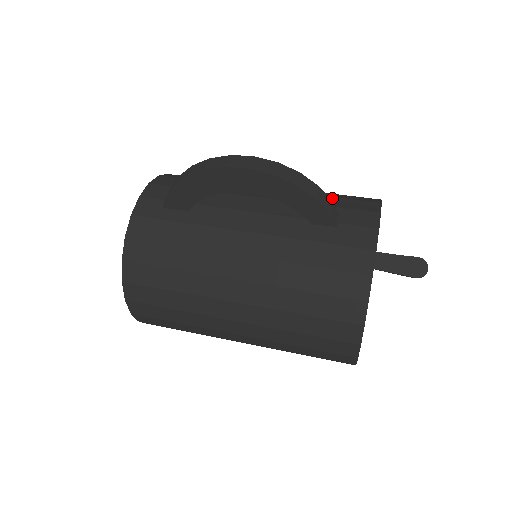
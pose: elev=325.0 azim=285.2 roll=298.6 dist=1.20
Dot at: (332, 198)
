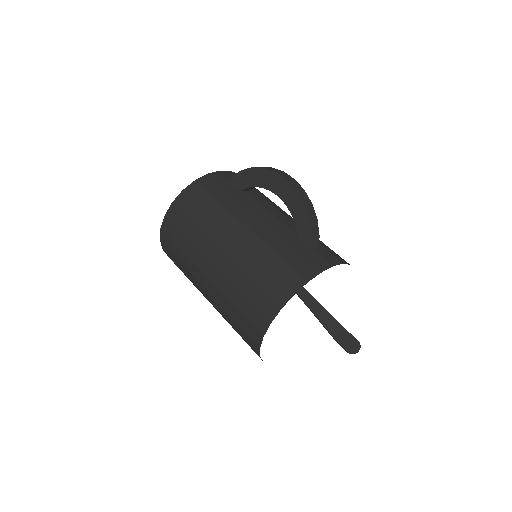
Dot at: occluded
